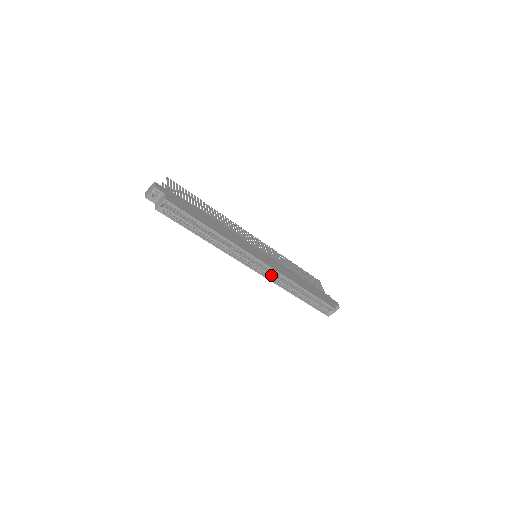
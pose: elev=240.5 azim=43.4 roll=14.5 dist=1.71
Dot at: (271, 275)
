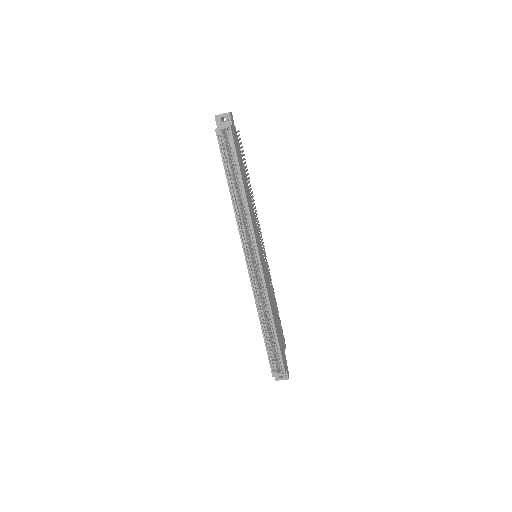
Dot at: (256, 281)
